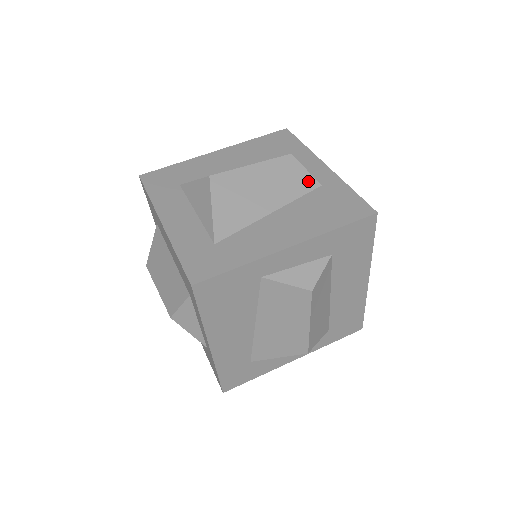
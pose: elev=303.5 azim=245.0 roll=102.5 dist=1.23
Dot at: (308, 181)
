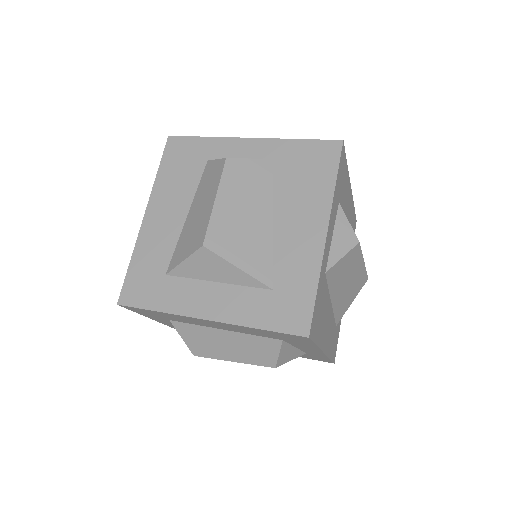
Dot at: (262, 166)
